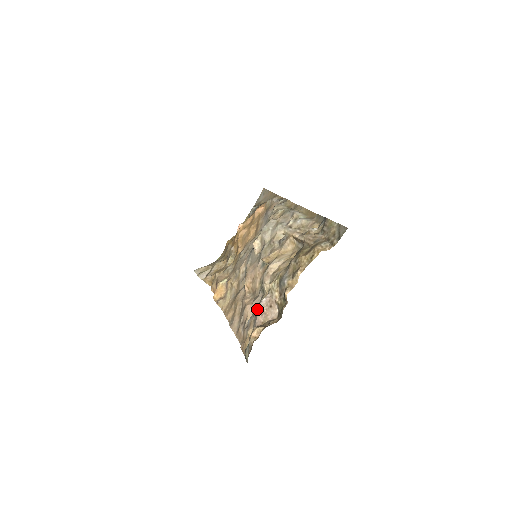
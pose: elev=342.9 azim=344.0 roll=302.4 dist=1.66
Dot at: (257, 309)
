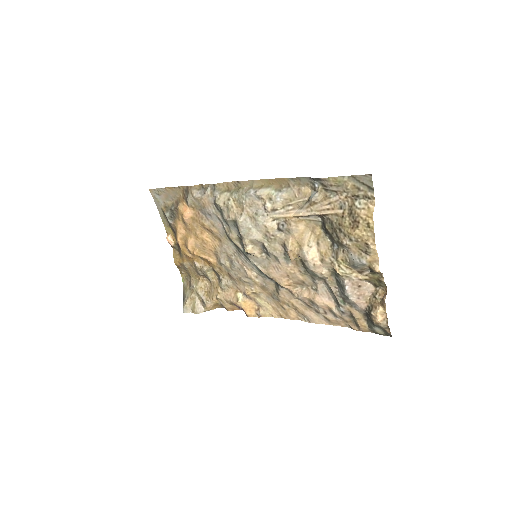
Dot at: (350, 299)
